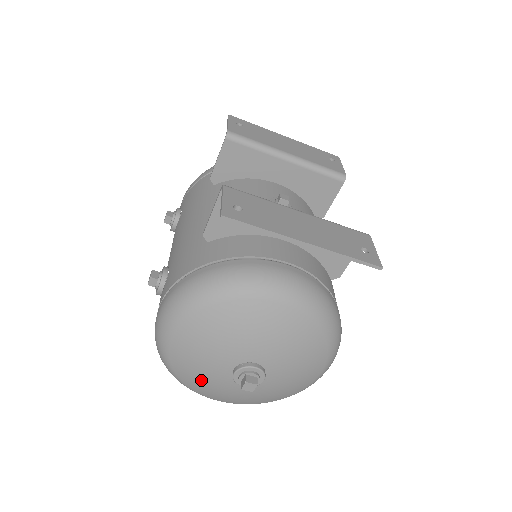
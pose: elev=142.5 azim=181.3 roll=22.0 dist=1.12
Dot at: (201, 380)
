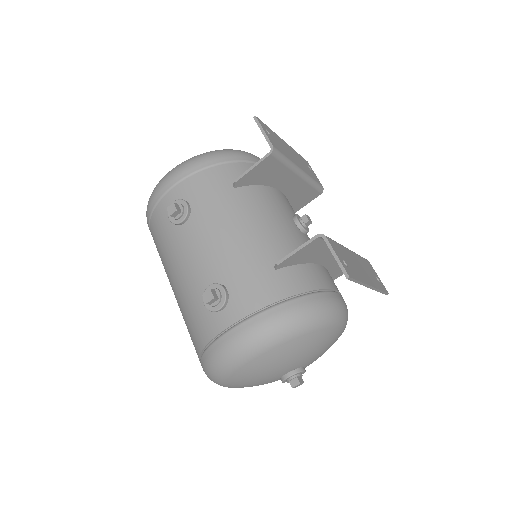
Dot at: (250, 382)
